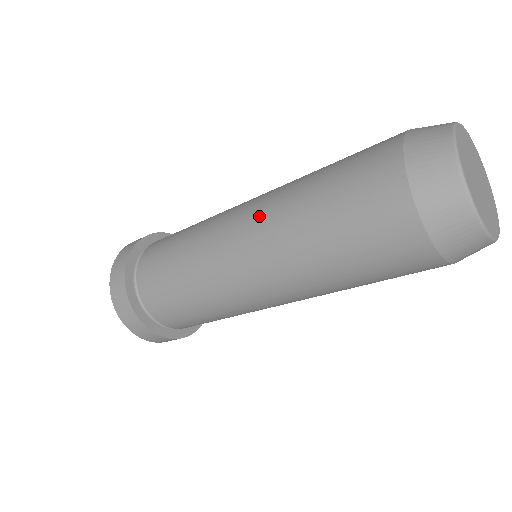
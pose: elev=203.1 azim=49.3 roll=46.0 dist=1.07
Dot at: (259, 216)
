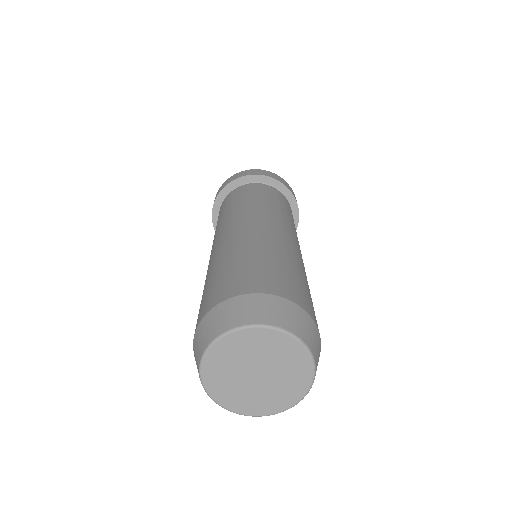
Dot at: (211, 256)
